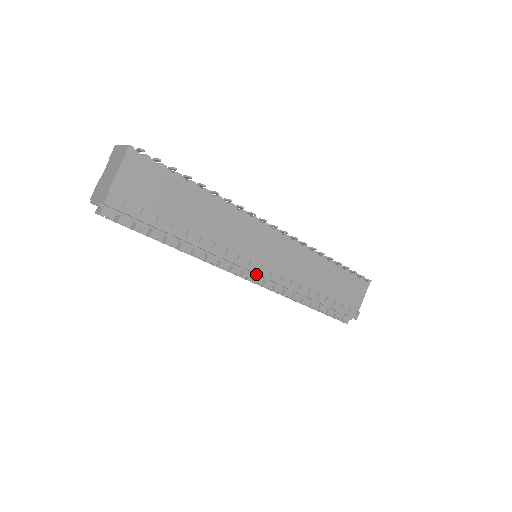
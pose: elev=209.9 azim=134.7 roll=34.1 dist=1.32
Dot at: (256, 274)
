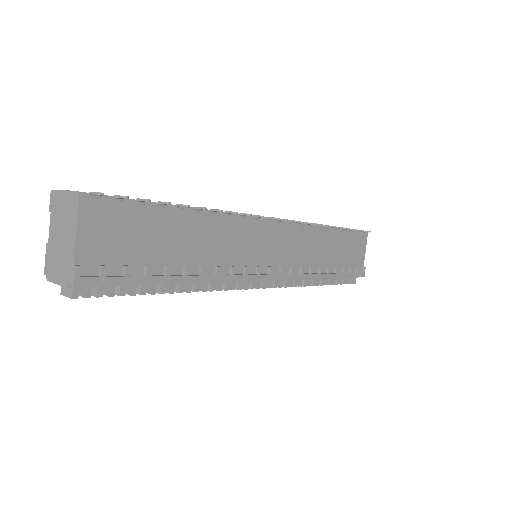
Dot at: occluded
